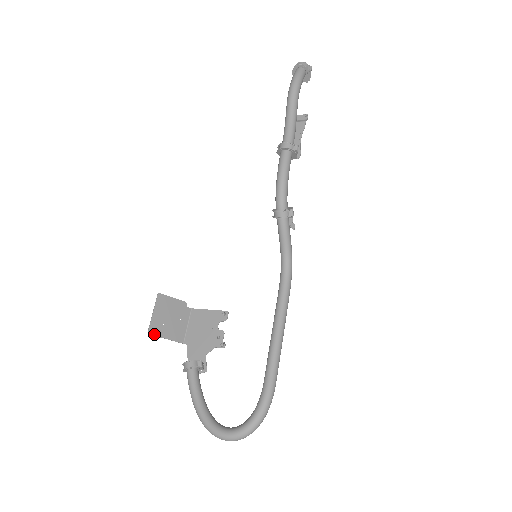
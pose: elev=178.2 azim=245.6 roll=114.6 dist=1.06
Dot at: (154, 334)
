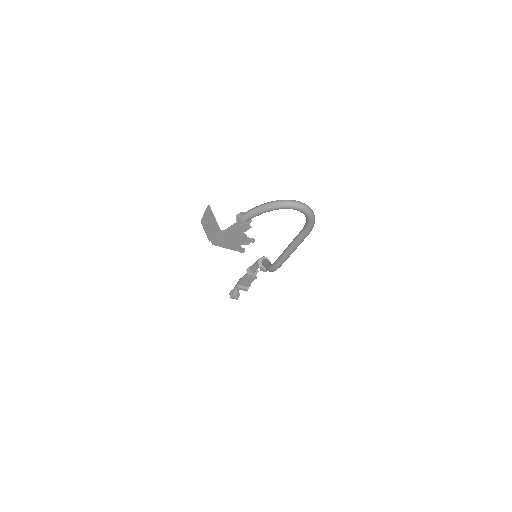
Dot at: (210, 209)
